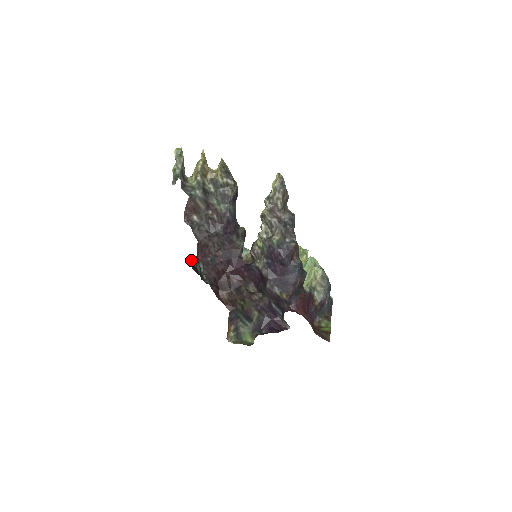
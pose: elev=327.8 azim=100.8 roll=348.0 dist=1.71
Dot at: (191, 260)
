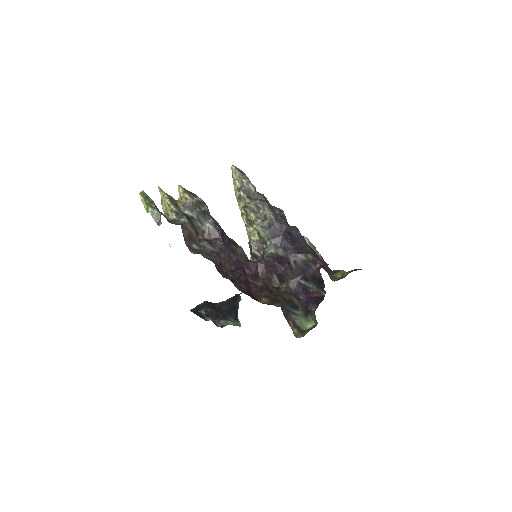
Dot at: (201, 313)
